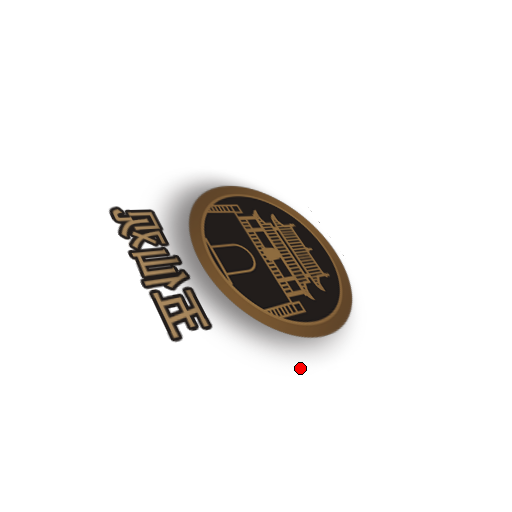
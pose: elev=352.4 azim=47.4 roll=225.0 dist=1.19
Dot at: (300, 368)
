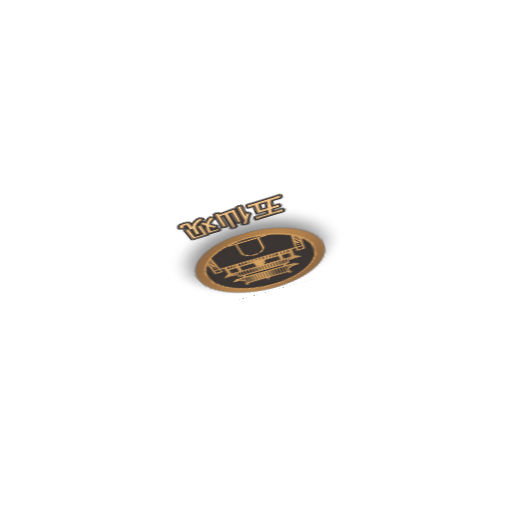
Dot at: (333, 224)
